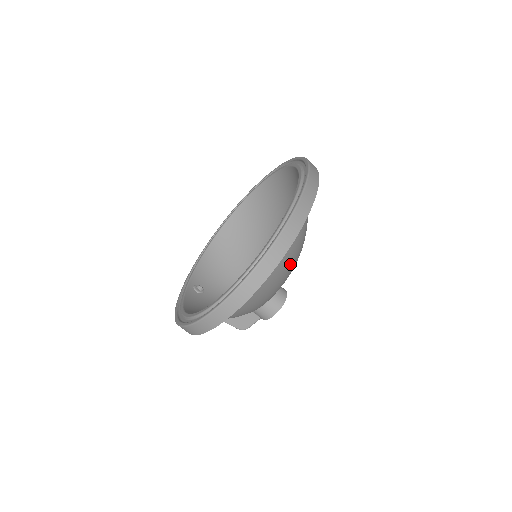
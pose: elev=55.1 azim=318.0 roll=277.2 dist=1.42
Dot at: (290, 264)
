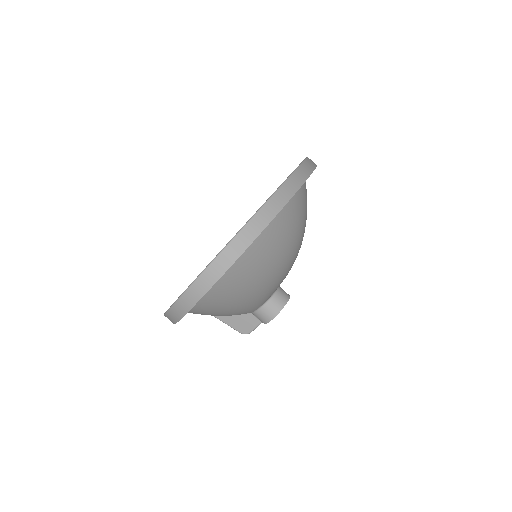
Dot at: (277, 259)
